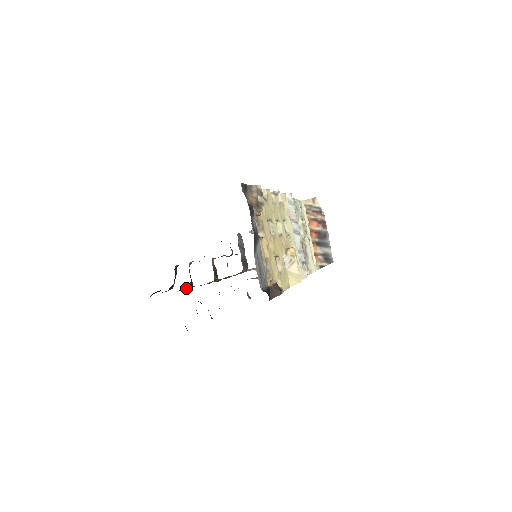
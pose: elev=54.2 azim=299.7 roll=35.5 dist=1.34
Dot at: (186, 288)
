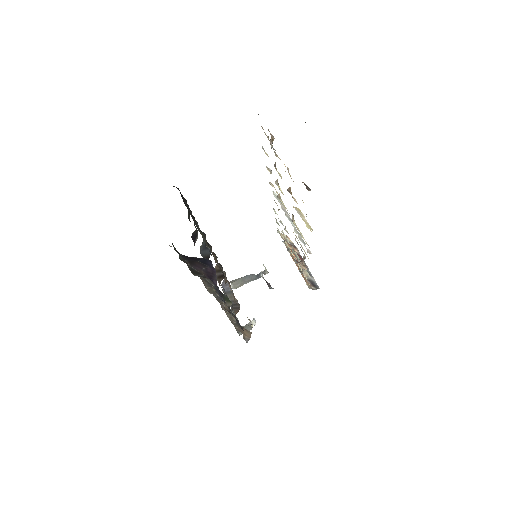
Dot at: occluded
